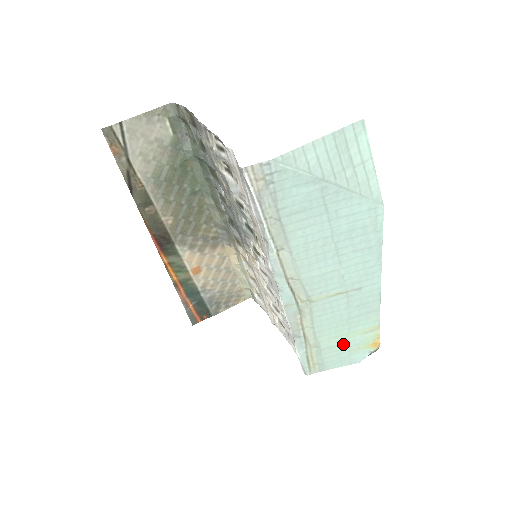
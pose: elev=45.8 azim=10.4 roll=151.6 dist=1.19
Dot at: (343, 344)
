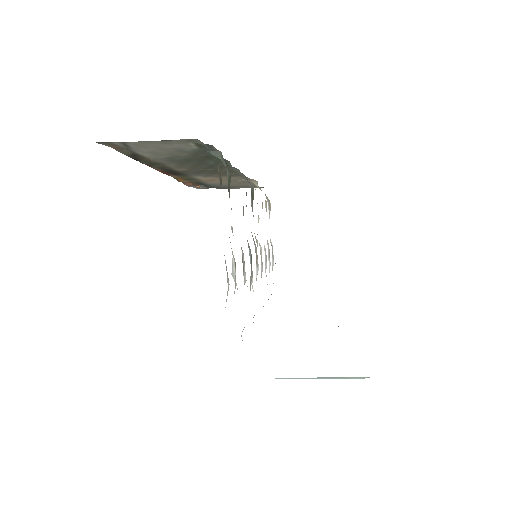
Dot at: occluded
